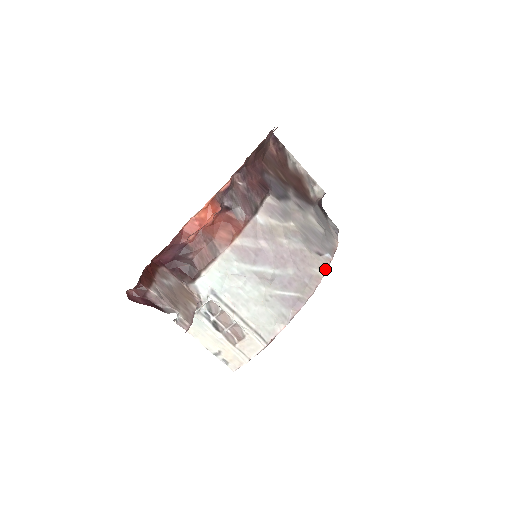
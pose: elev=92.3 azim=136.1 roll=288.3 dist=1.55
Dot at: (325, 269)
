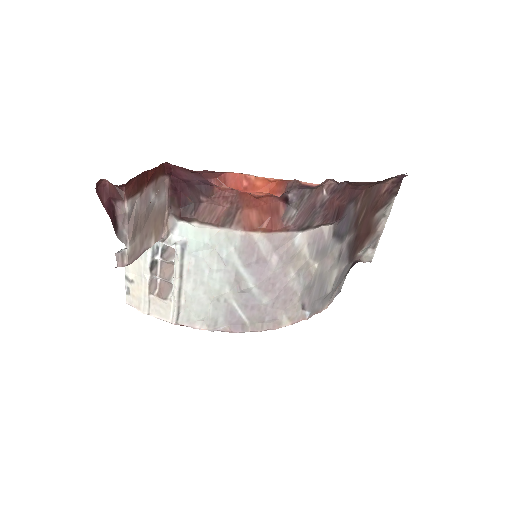
Dot at: (292, 322)
